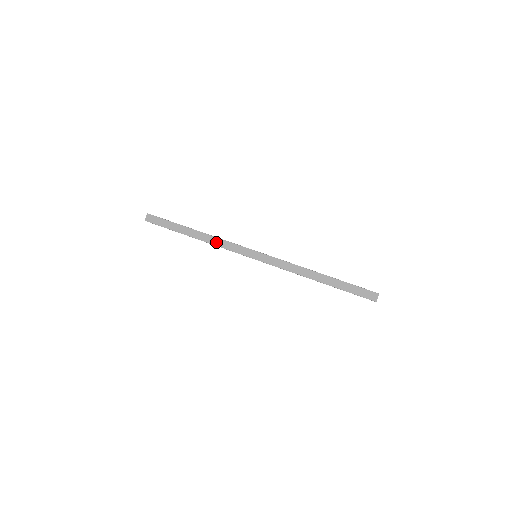
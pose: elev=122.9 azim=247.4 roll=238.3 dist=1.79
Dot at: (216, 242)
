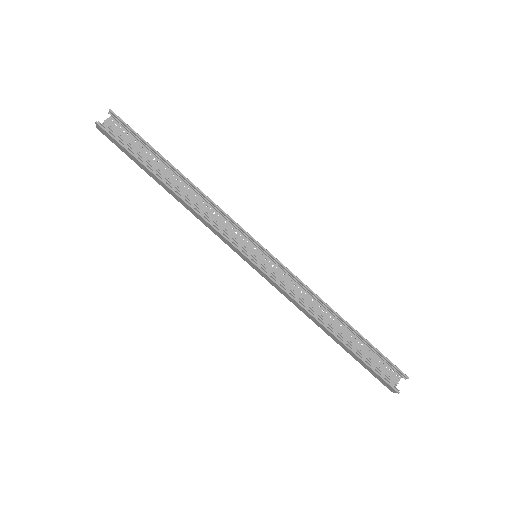
Dot at: (198, 217)
